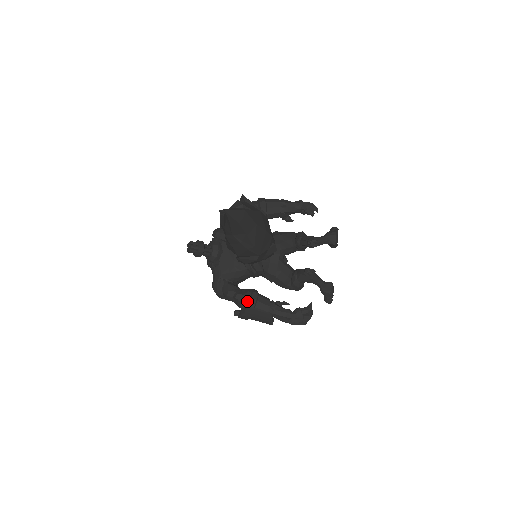
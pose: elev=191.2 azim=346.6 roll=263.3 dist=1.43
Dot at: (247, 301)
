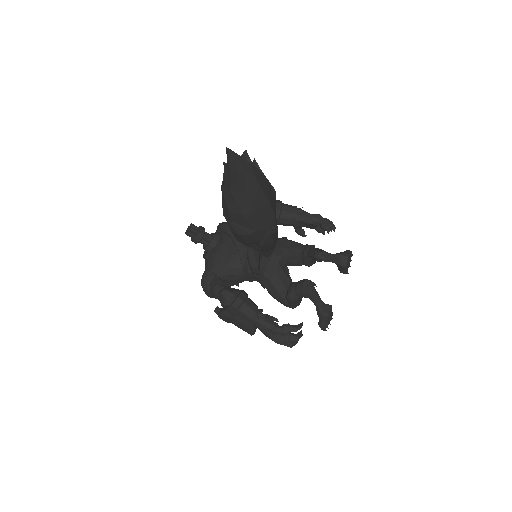
Dot at: (232, 300)
